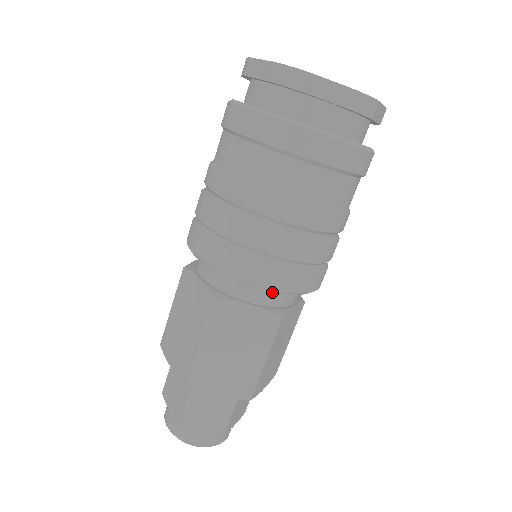
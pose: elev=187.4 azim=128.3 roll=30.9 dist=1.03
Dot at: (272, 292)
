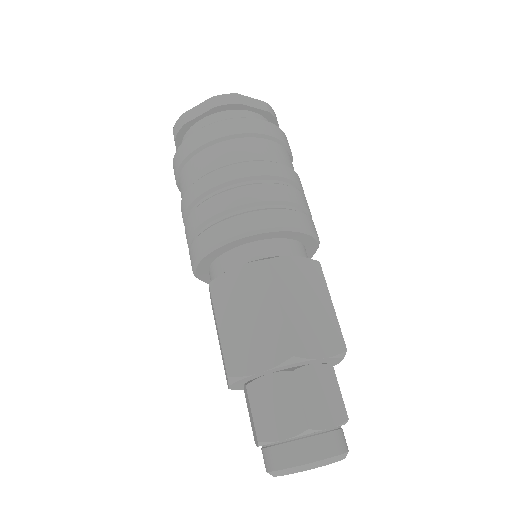
Dot at: (298, 246)
